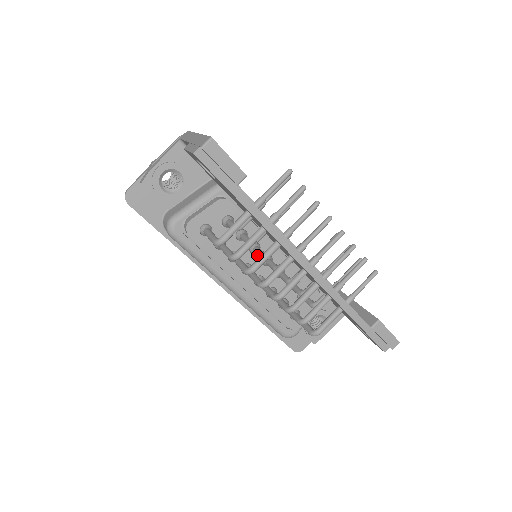
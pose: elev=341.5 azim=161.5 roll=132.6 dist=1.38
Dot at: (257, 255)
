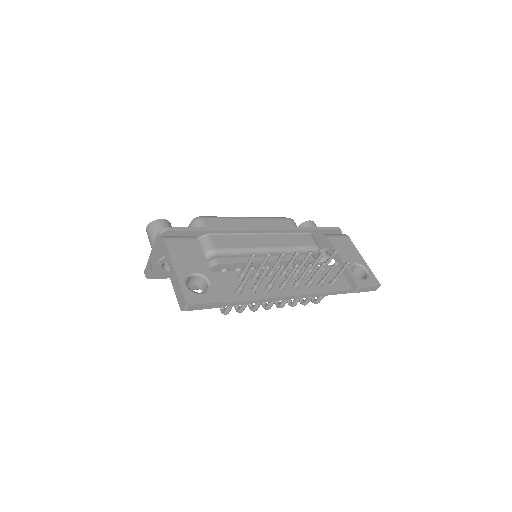
Dot at: occluded
